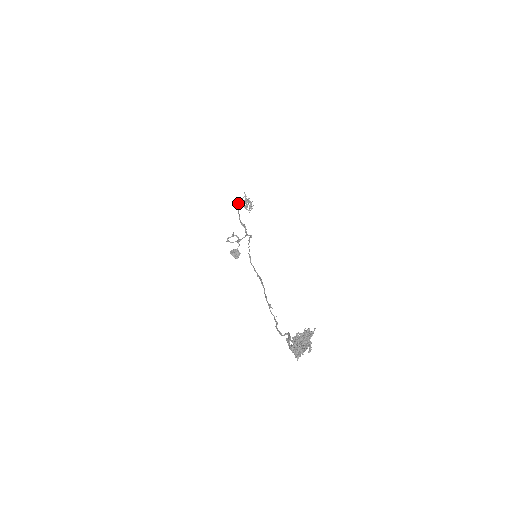
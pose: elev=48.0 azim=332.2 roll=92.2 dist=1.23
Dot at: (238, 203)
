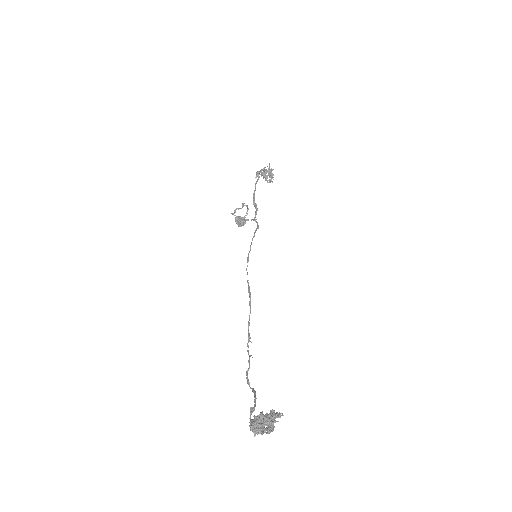
Dot at: (258, 173)
